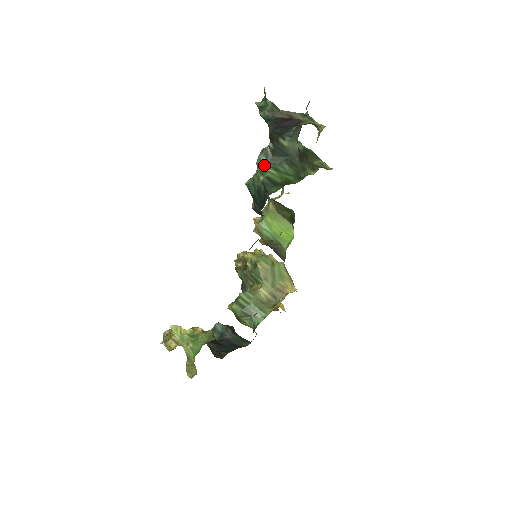
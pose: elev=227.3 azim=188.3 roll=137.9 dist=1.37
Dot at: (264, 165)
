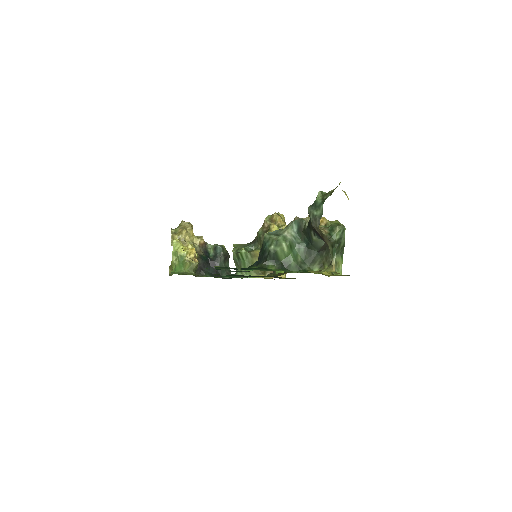
Dot at: (288, 235)
